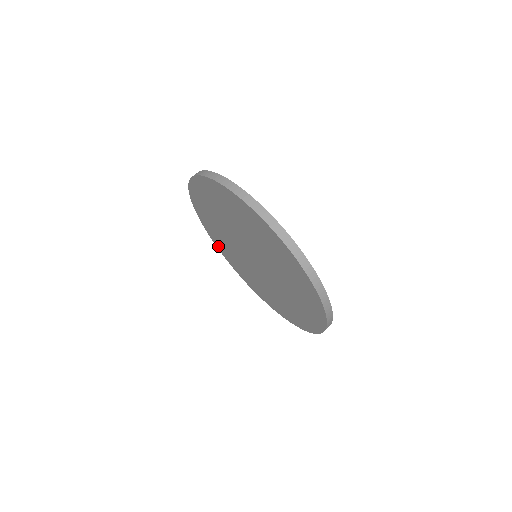
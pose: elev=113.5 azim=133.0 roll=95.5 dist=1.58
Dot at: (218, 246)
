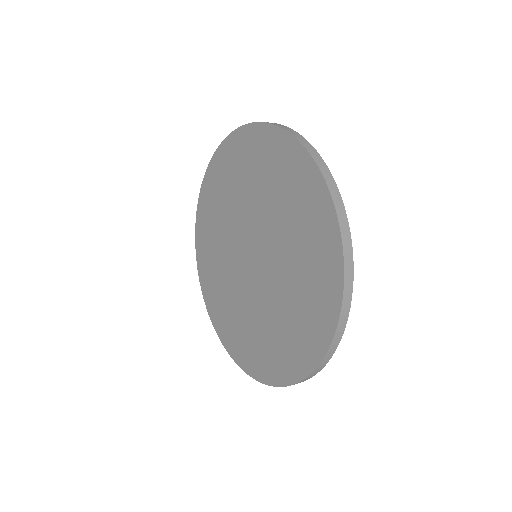
Dot at: (199, 229)
